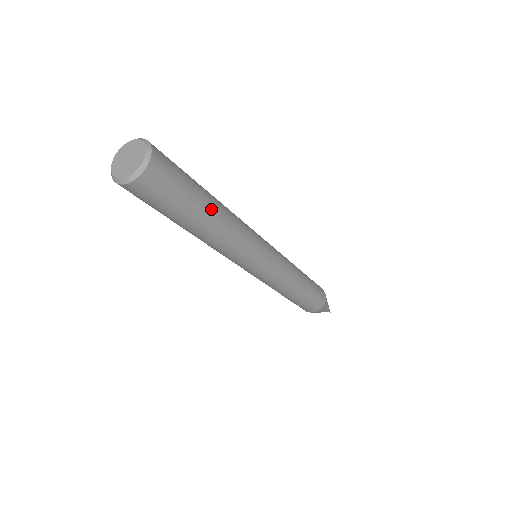
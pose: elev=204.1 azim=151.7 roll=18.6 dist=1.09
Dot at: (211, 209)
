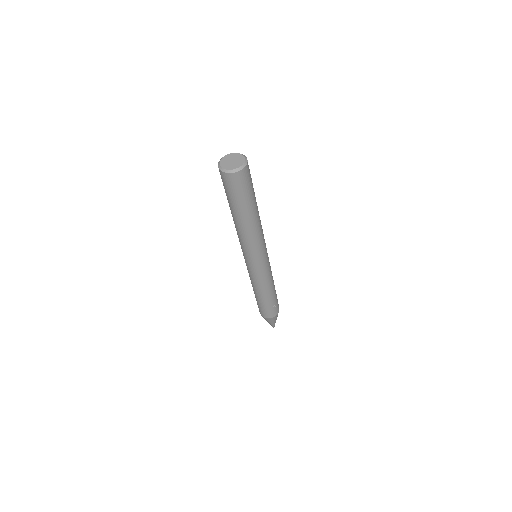
Dot at: occluded
